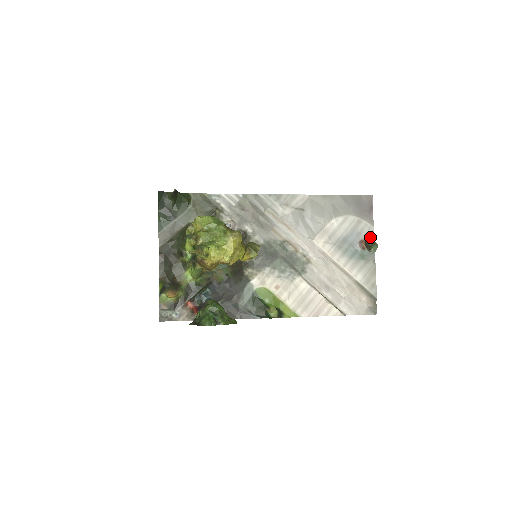
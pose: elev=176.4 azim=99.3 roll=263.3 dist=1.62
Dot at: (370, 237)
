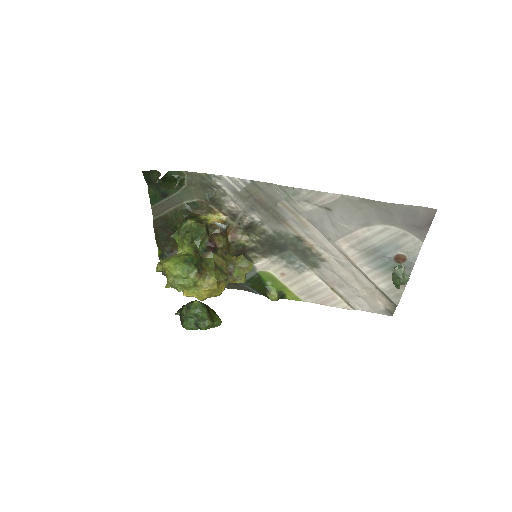
Dot at: (402, 270)
